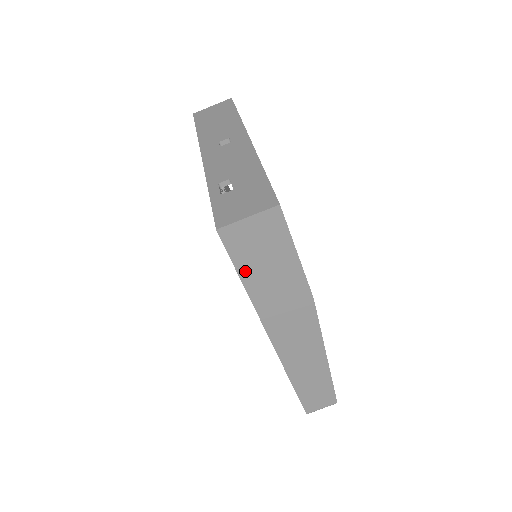
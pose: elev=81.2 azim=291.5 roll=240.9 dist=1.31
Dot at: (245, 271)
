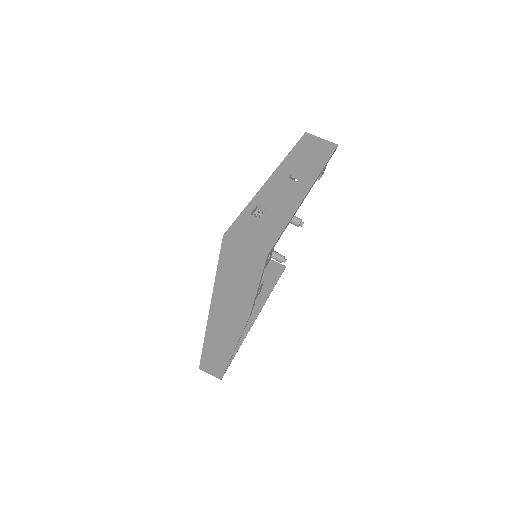
Dot at: (223, 268)
